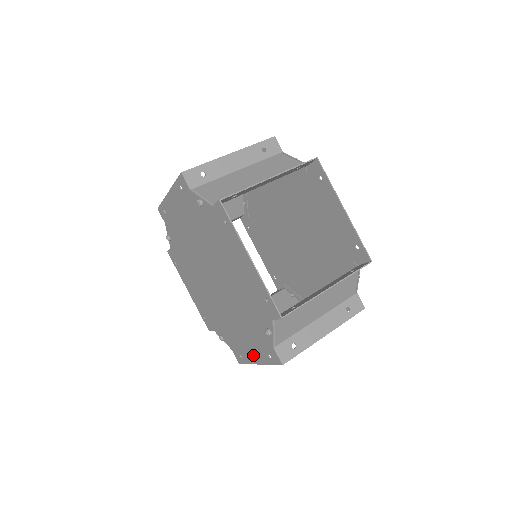
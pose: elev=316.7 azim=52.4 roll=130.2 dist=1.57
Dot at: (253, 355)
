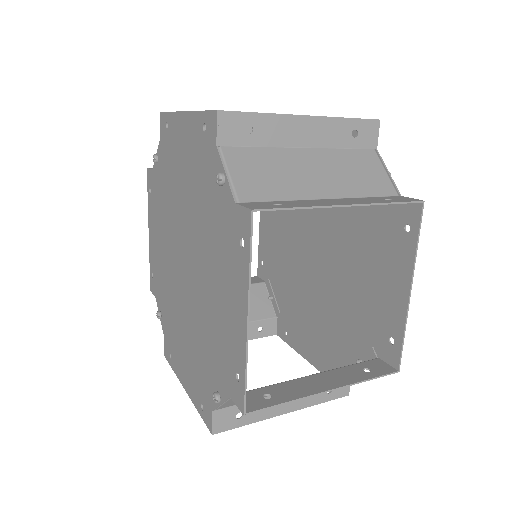
Dot at: (238, 313)
